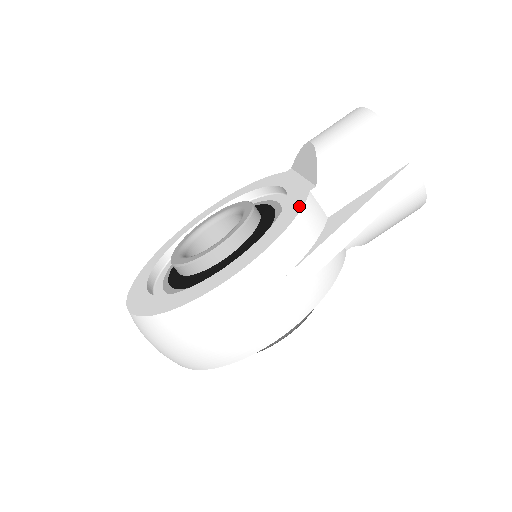
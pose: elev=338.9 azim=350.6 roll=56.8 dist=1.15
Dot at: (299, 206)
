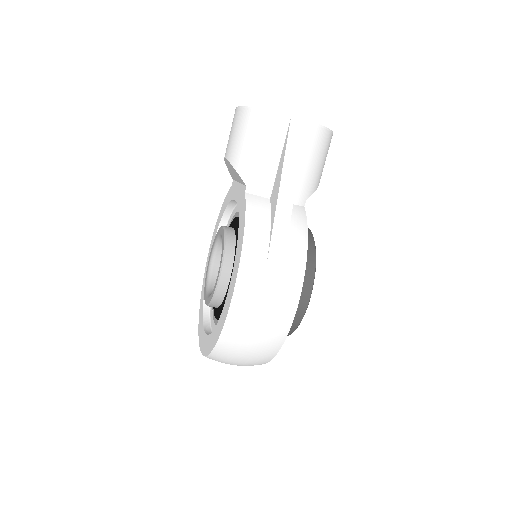
Dot at: (244, 209)
